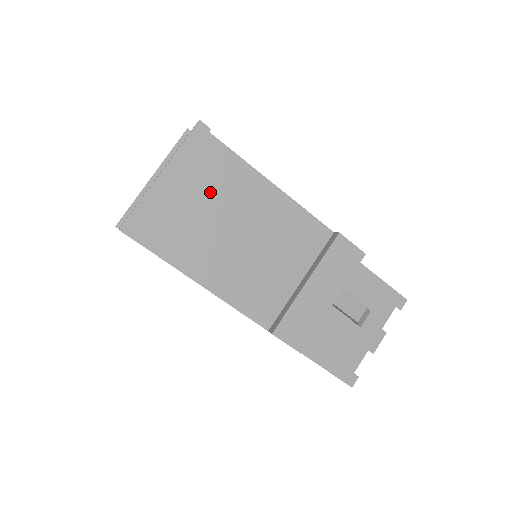
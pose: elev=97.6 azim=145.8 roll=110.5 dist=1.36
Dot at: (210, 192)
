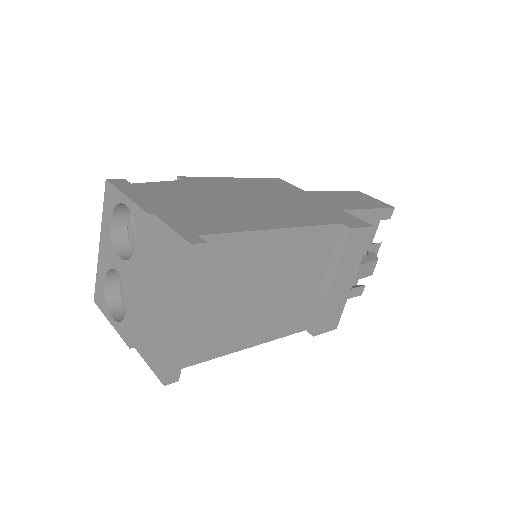
Dot at: (223, 284)
